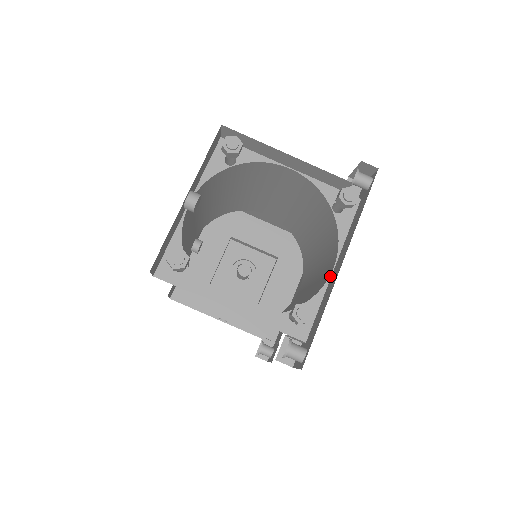
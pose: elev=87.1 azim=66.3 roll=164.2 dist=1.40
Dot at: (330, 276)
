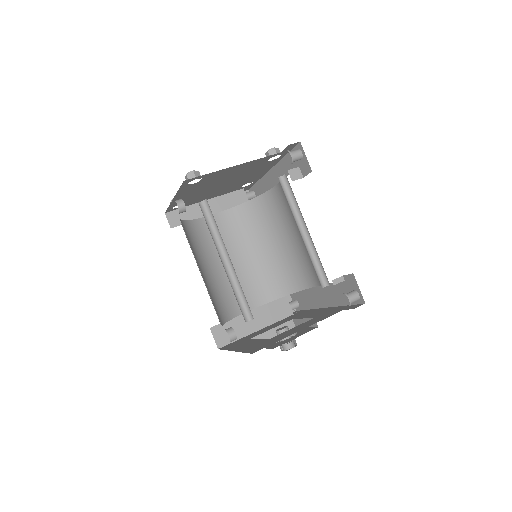
Dot at: (278, 183)
